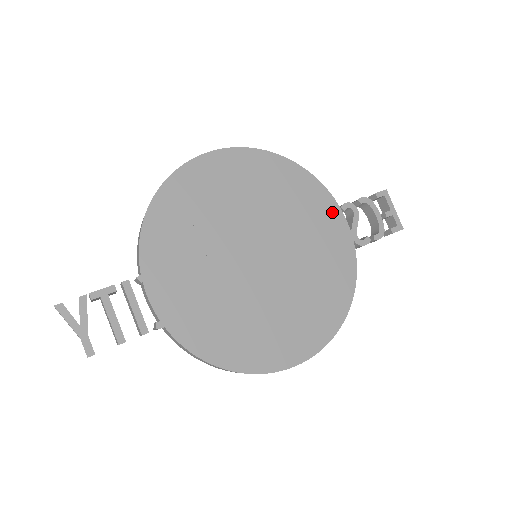
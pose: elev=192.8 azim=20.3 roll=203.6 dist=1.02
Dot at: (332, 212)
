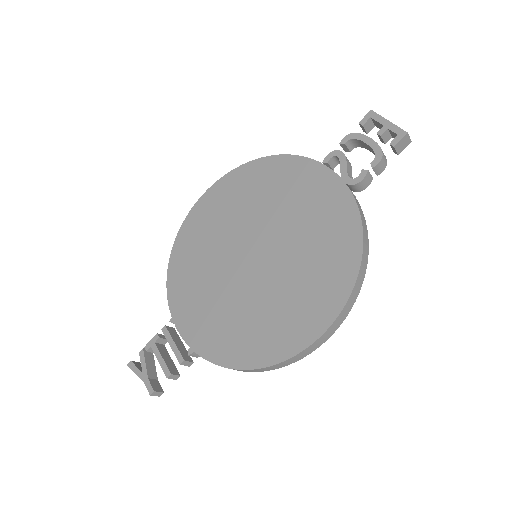
Dot at: (315, 173)
